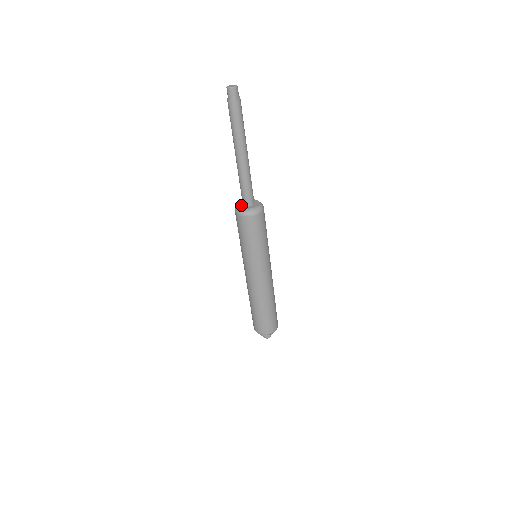
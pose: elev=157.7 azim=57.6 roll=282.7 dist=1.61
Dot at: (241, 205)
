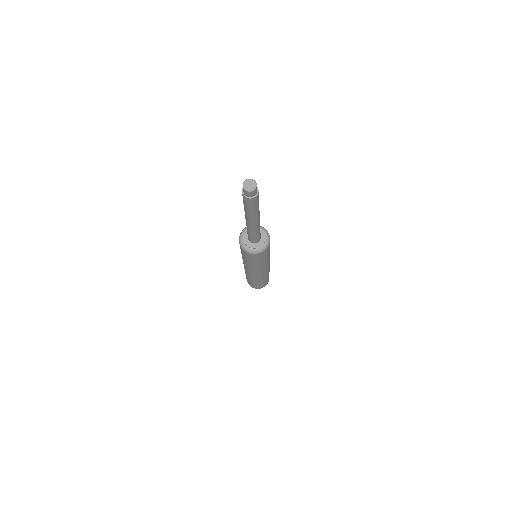
Dot at: (248, 242)
